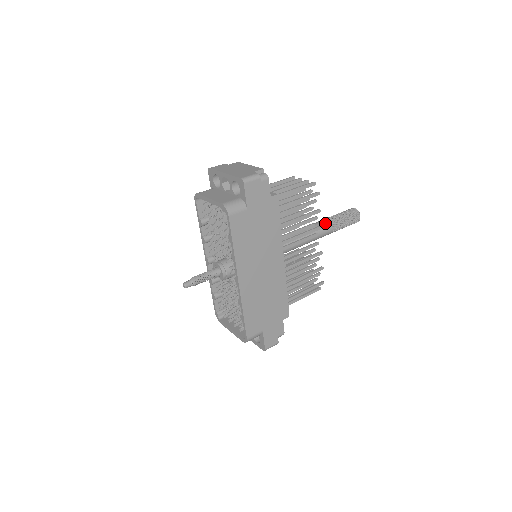
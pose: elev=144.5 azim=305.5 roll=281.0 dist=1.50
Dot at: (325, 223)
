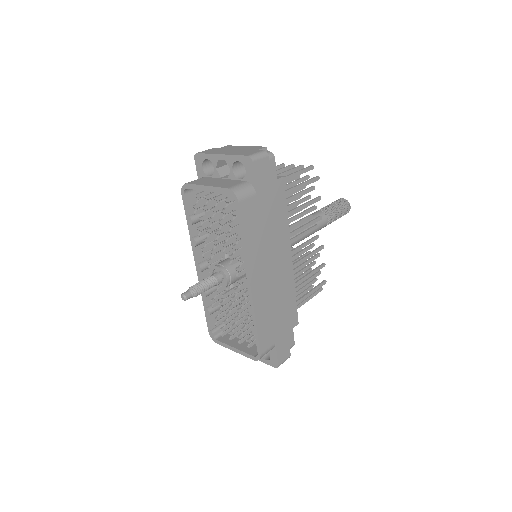
Dot at: (320, 215)
